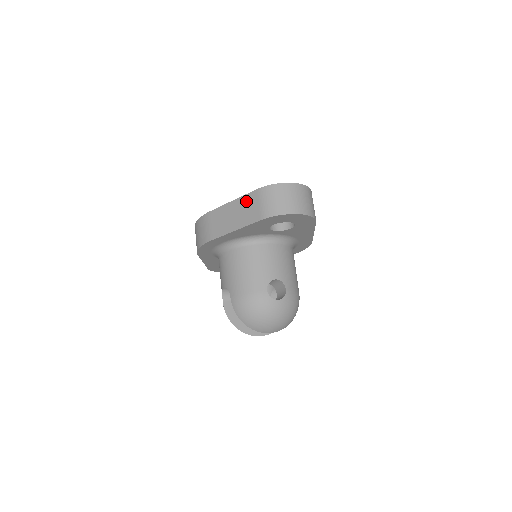
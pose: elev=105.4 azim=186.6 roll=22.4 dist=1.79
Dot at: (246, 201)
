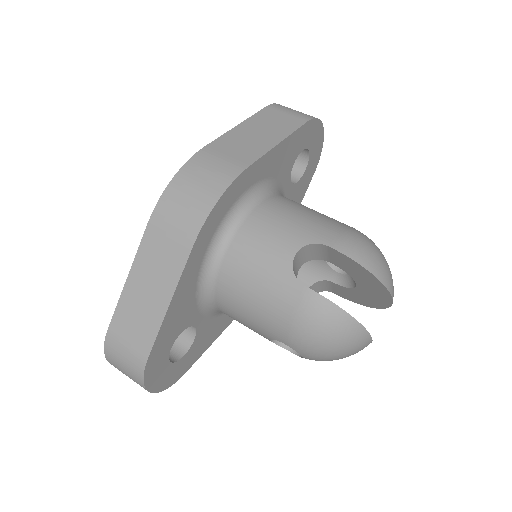
Dot at: (263, 117)
